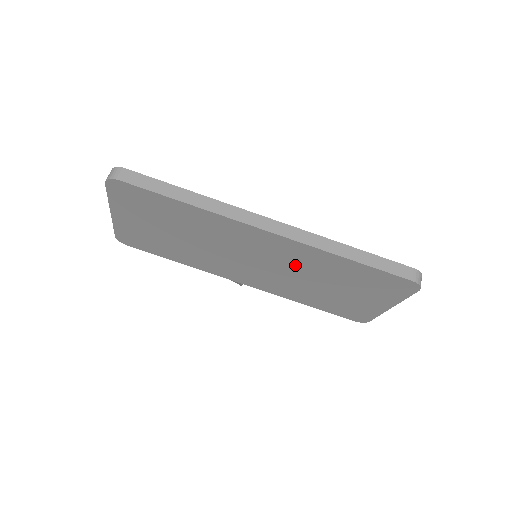
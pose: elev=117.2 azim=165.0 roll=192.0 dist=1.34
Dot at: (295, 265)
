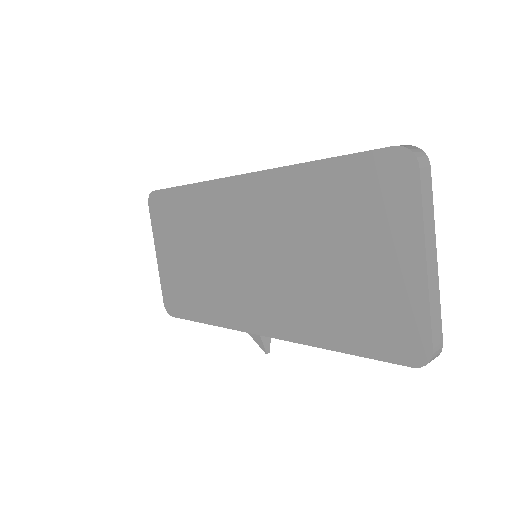
Dot at: (280, 230)
